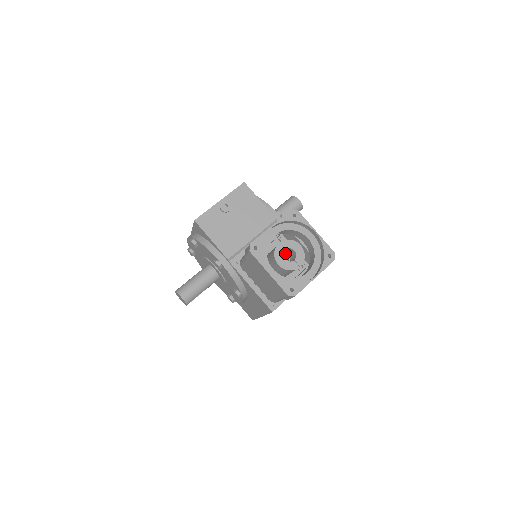
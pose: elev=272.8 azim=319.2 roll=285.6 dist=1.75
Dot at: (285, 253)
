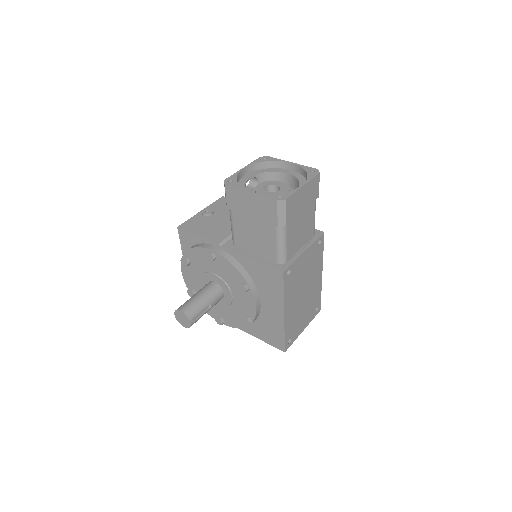
Dot at: occluded
